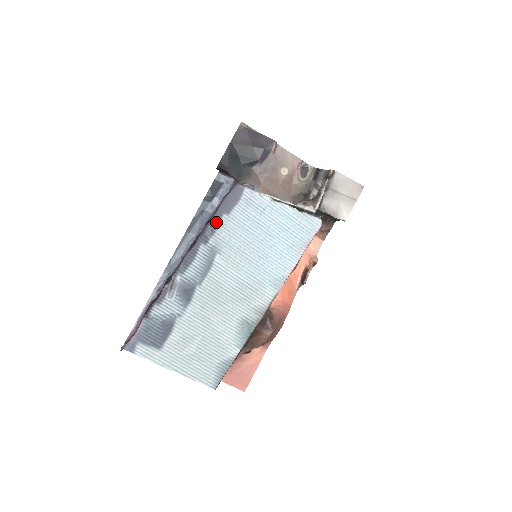
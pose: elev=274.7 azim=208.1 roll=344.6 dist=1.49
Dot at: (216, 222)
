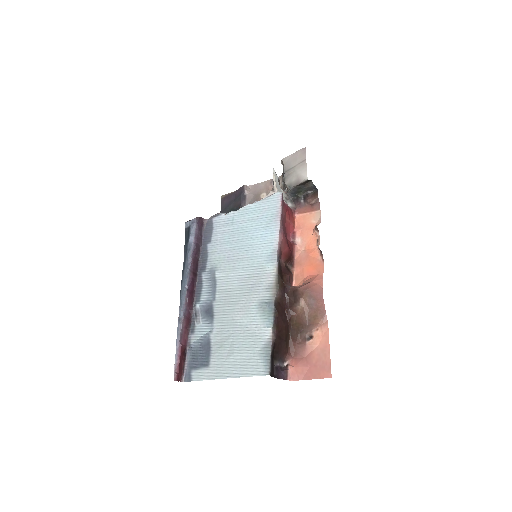
Dot at: (205, 253)
